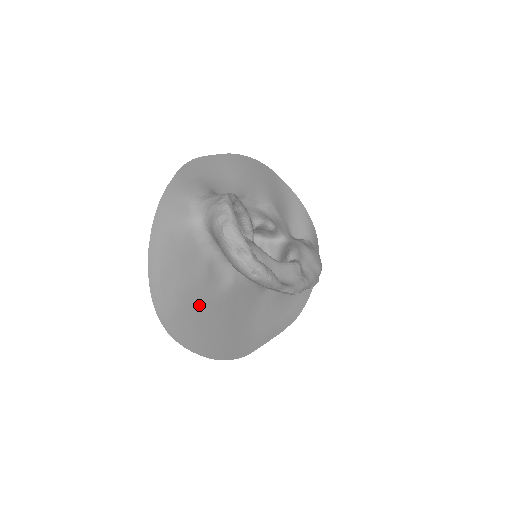
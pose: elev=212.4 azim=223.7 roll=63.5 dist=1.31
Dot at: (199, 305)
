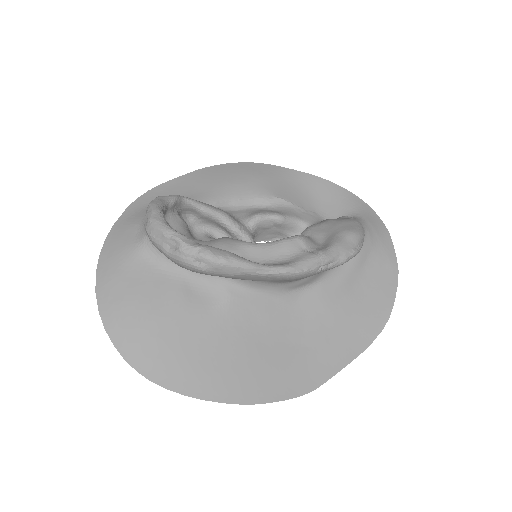
Dot at: (186, 337)
